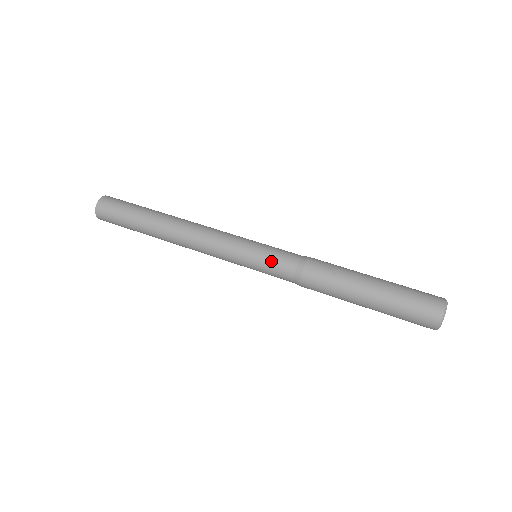
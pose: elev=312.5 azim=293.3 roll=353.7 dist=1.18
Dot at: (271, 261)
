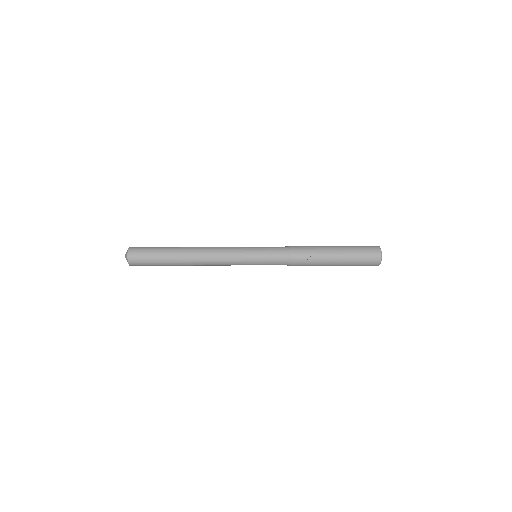
Dot at: (270, 262)
